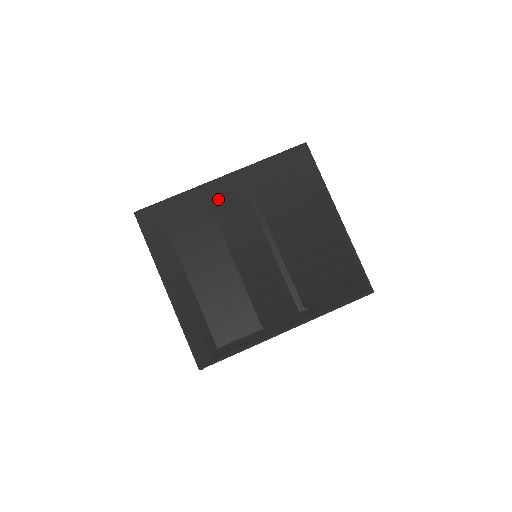
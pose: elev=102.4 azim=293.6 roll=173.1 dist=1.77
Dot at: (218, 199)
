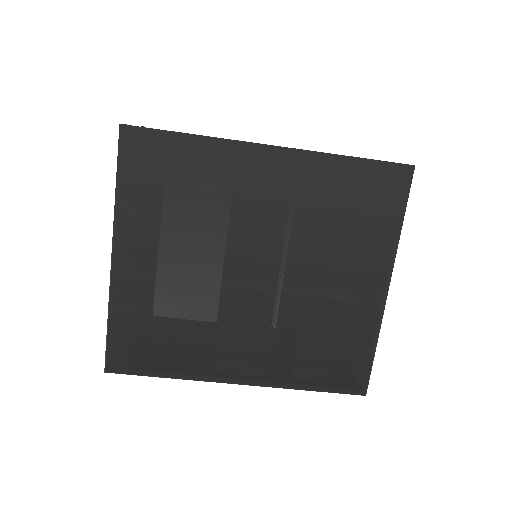
Dot at: (249, 175)
